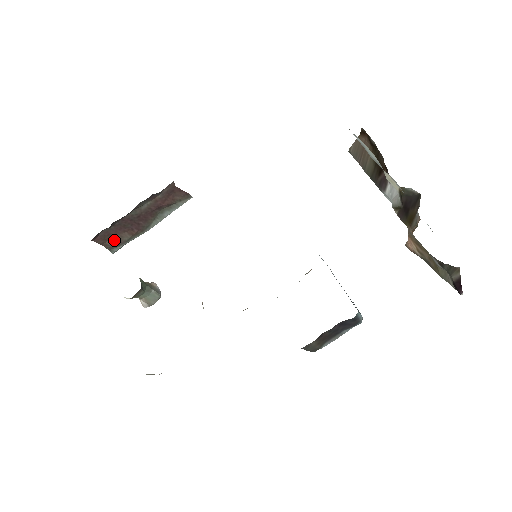
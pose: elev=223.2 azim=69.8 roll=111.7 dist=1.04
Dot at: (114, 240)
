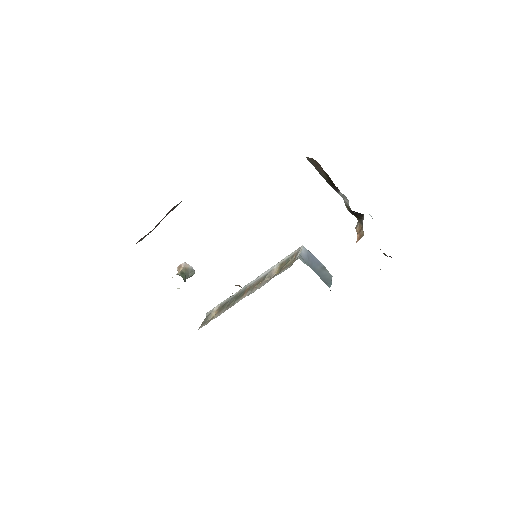
Dot at: (141, 239)
